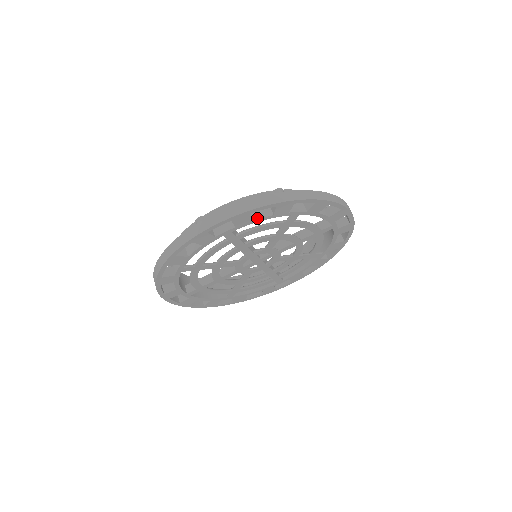
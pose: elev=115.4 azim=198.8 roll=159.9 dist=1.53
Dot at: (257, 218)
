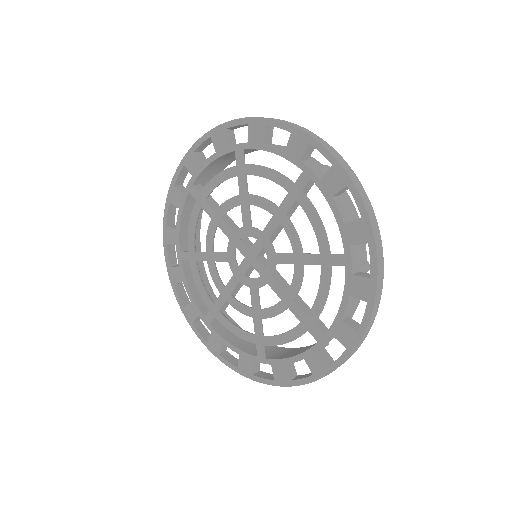
Dot at: (205, 161)
